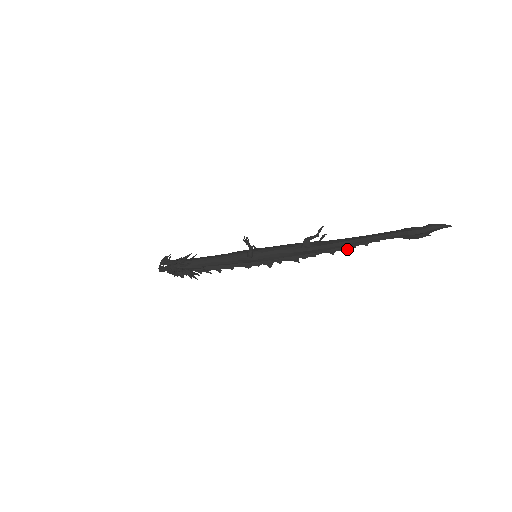
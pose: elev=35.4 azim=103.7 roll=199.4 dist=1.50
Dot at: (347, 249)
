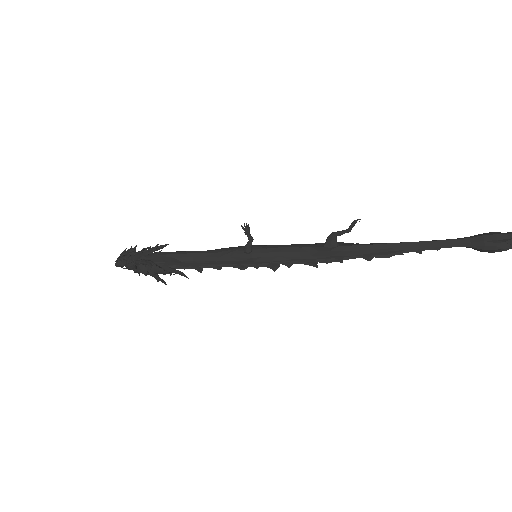
Dot at: (390, 255)
